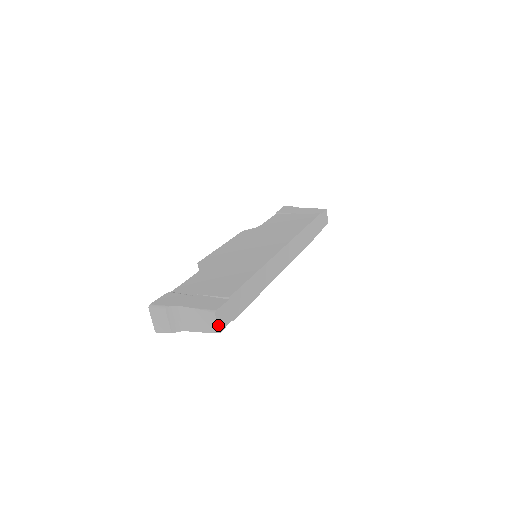
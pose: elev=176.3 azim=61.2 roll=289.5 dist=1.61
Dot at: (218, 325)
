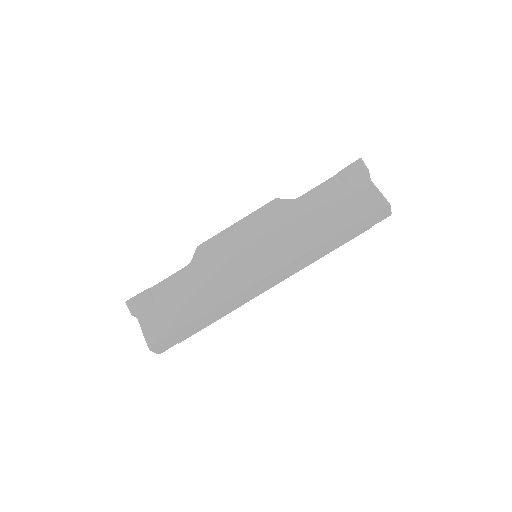
Dot at: (156, 352)
